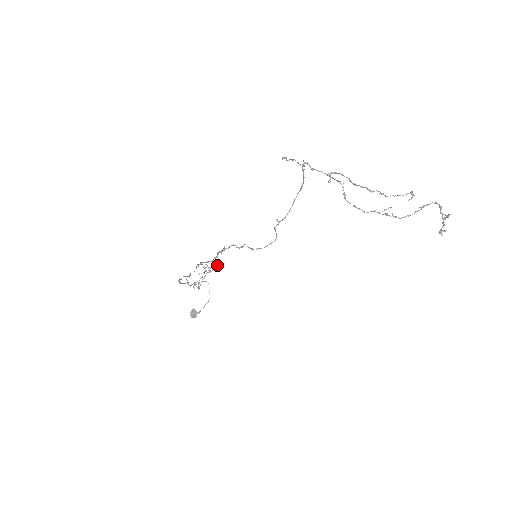
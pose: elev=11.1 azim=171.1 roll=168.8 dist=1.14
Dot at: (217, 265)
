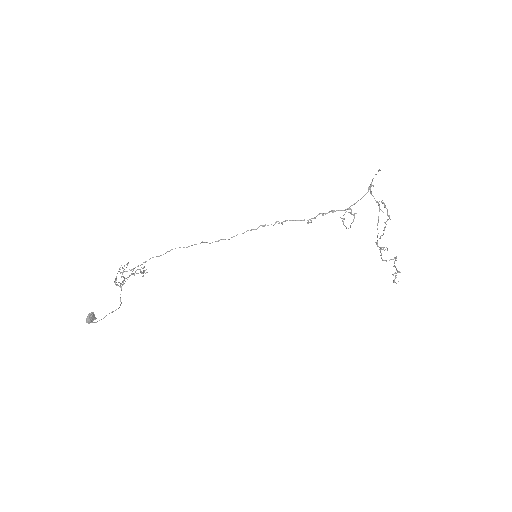
Dot at: (144, 270)
